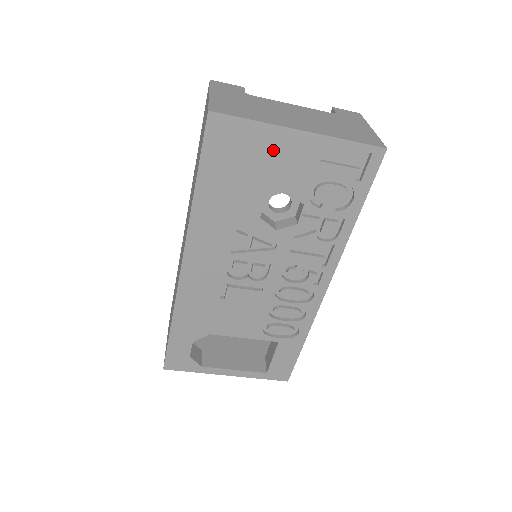
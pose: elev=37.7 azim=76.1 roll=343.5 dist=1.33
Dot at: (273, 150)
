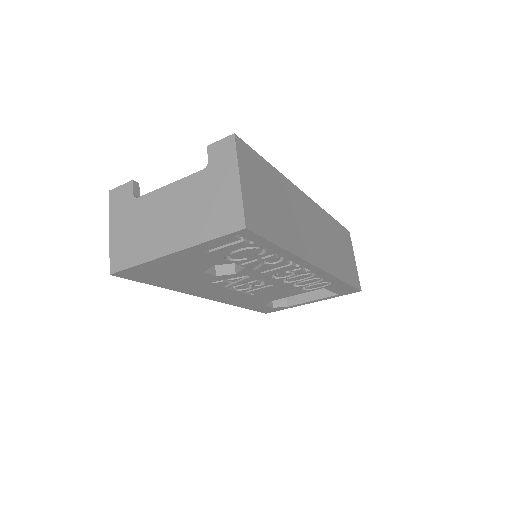
Dot at: (172, 264)
